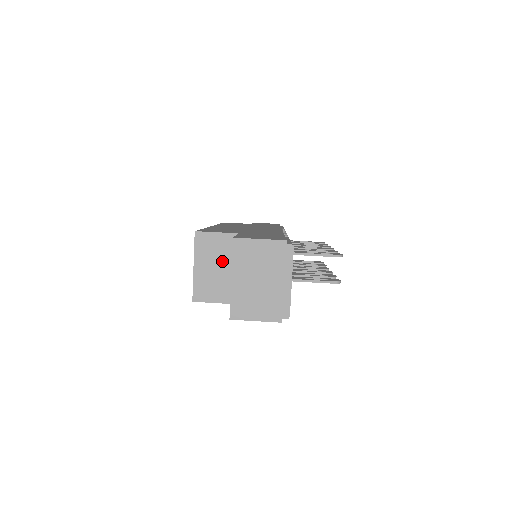
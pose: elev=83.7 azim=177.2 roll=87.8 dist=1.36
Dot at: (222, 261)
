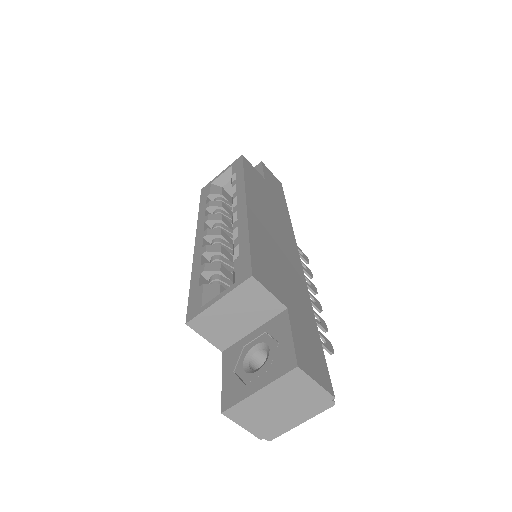
Dot at: (248, 316)
